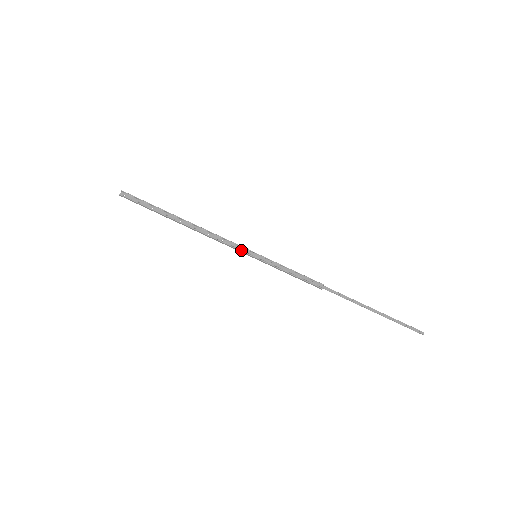
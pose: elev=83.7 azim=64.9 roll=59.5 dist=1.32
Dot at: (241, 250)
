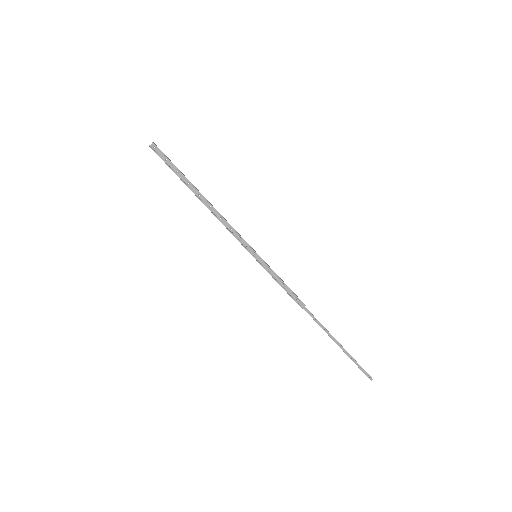
Dot at: (244, 245)
